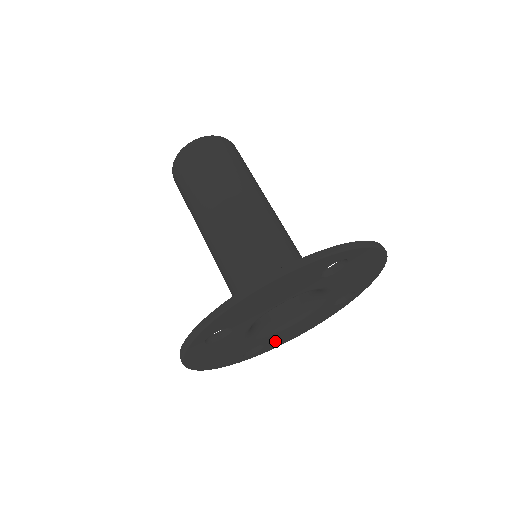
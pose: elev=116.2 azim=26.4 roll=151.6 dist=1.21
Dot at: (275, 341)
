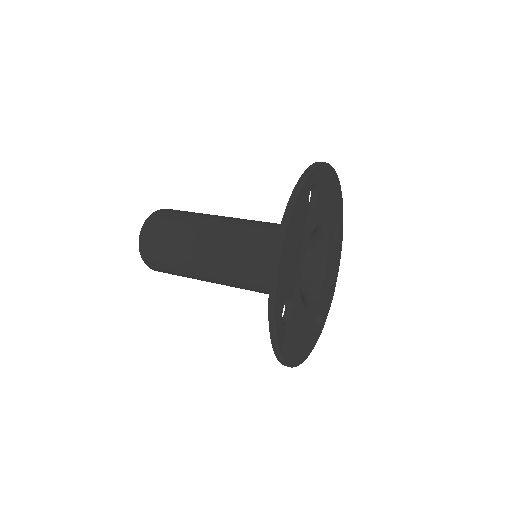
Dot at: (291, 328)
